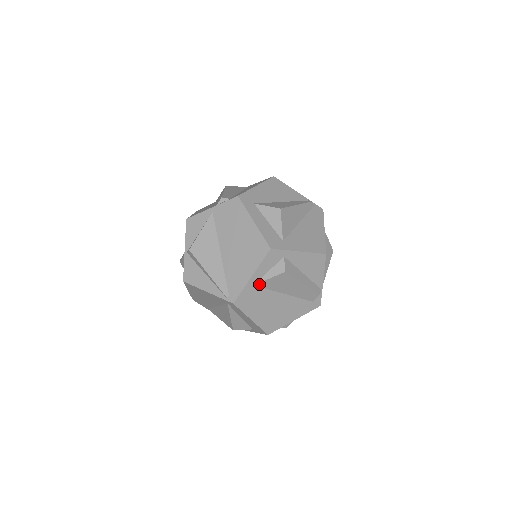
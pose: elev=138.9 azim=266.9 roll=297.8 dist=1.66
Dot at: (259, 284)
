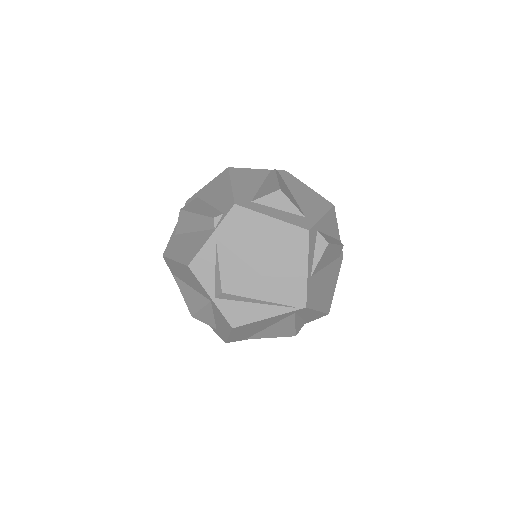
Dot at: (313, 272)
